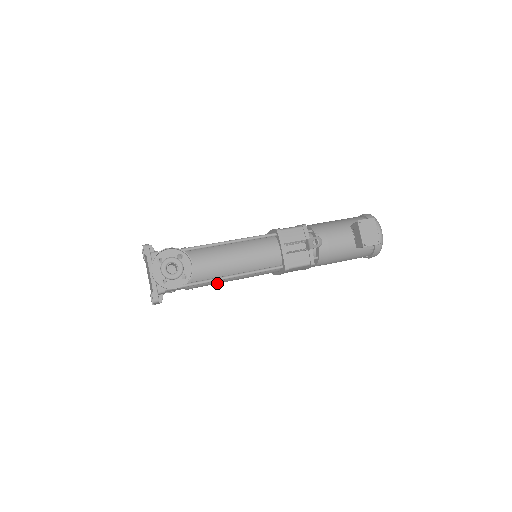
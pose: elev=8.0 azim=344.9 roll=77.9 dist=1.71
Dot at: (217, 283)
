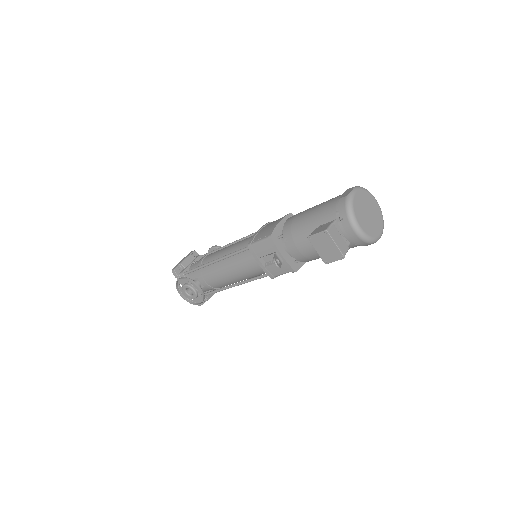
Dot at: occluded
